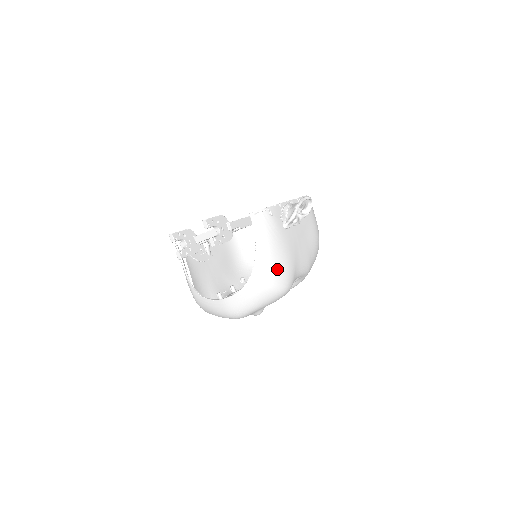
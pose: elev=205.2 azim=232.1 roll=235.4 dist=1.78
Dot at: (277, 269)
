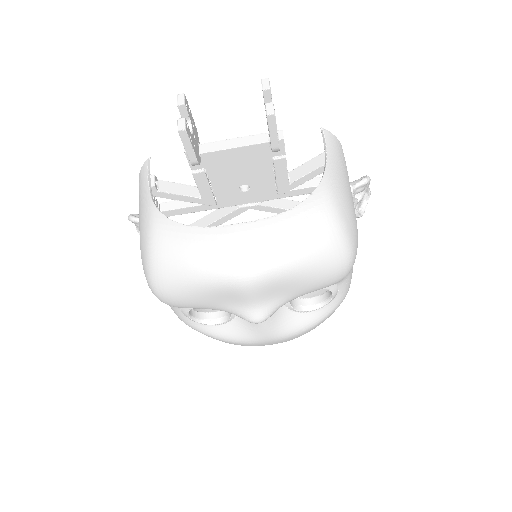
Dot at: (350, 213)
